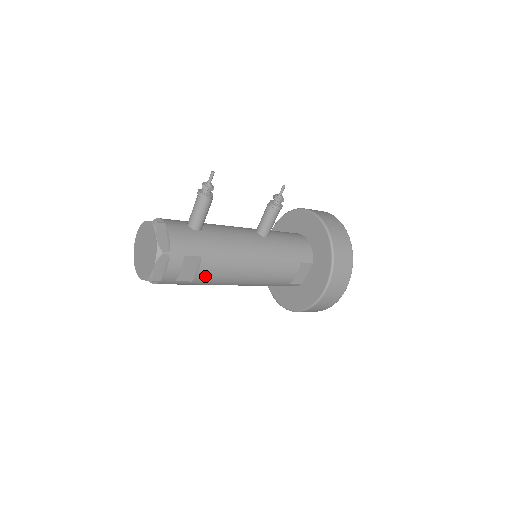
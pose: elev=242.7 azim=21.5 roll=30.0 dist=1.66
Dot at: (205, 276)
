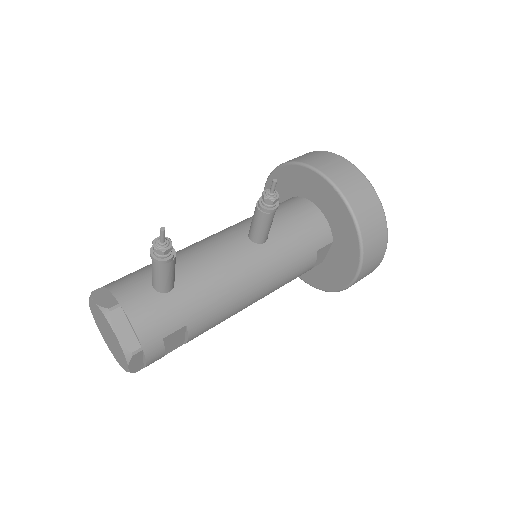
Dot at: (199, 334)
